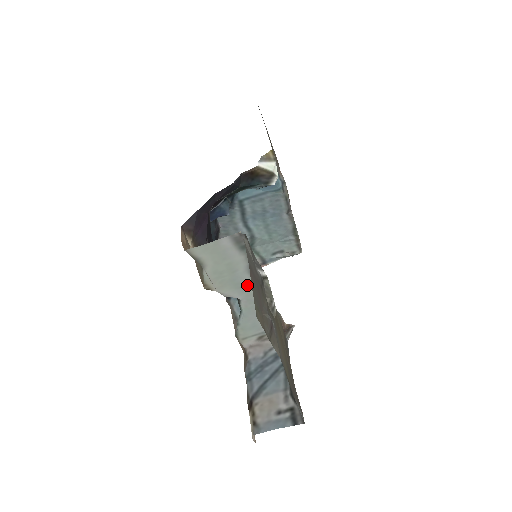
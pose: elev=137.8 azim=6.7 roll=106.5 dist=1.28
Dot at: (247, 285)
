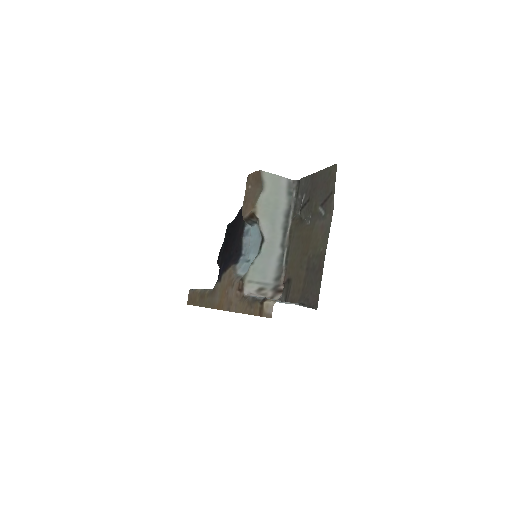
Dot at: (278, 225)
